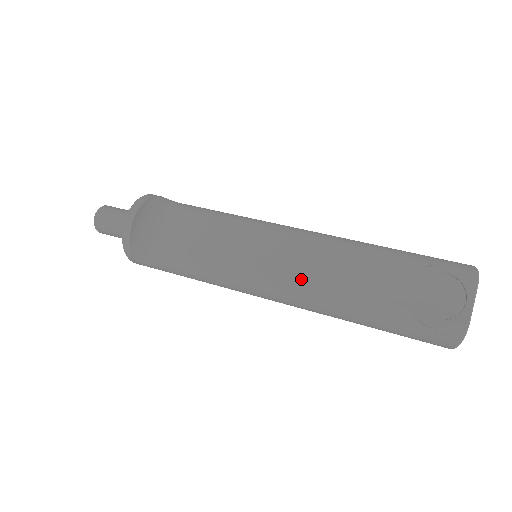
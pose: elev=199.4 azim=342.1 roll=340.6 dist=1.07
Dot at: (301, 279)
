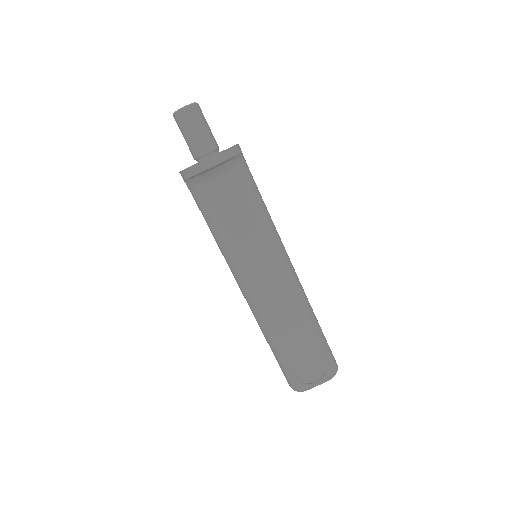
Dot at: (265, 303)
